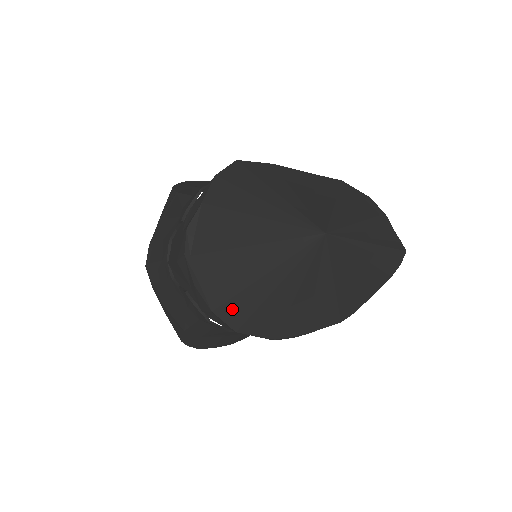
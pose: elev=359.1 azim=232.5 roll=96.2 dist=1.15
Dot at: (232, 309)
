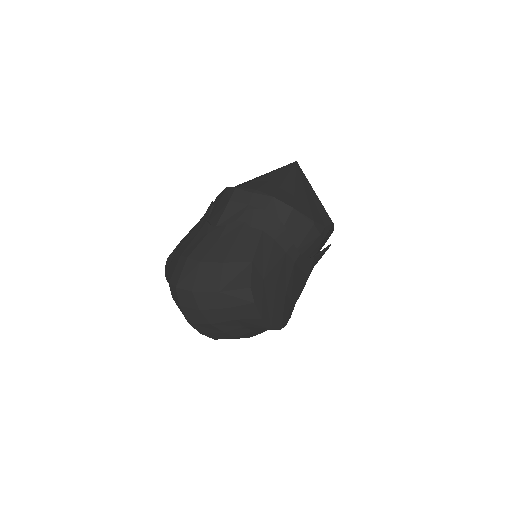
Dot at: (283, 195)
